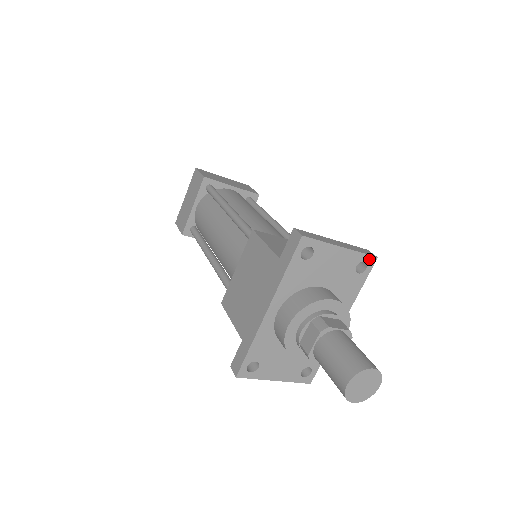
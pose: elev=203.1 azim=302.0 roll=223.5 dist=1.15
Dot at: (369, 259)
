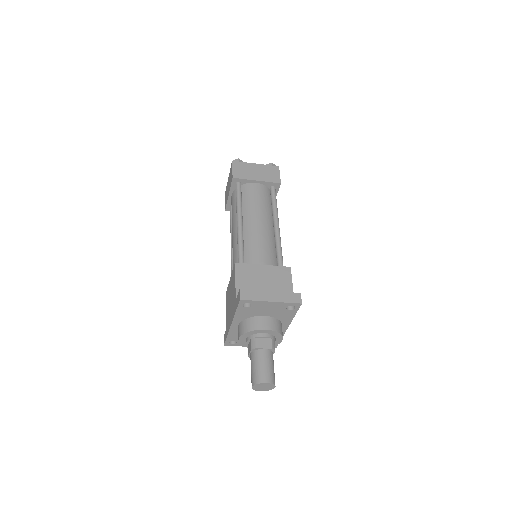
Dot at: (295, 304)
